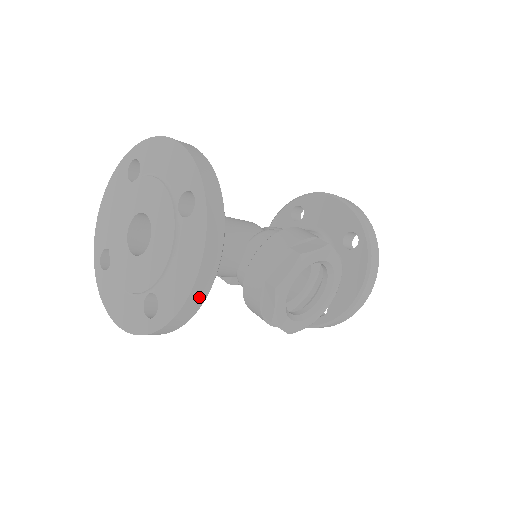
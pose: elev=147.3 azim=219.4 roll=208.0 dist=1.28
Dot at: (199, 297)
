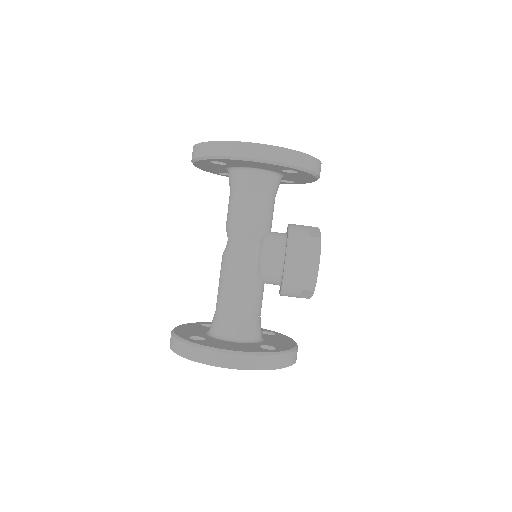
Dot at: occluded
